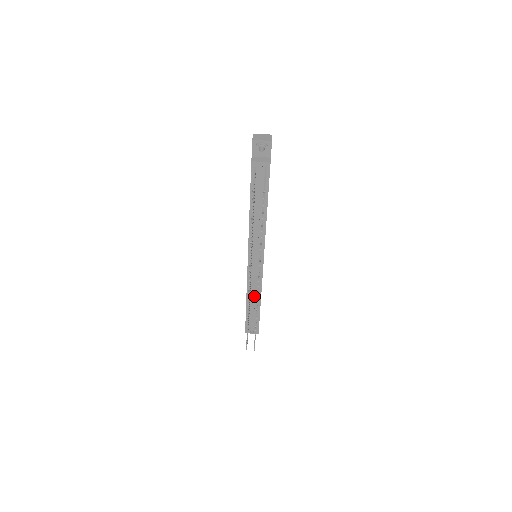
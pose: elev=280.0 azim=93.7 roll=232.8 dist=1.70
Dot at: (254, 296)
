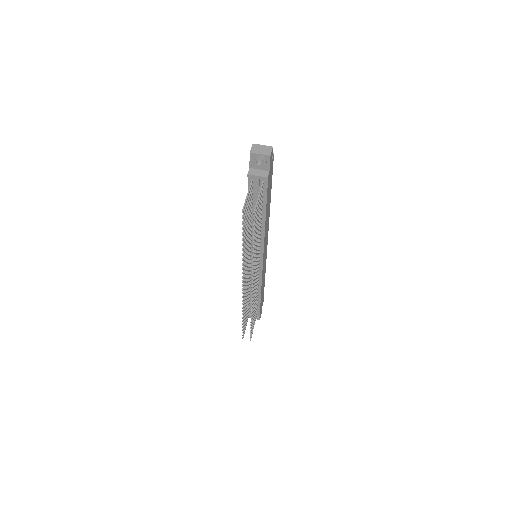
Dot at: occluded
